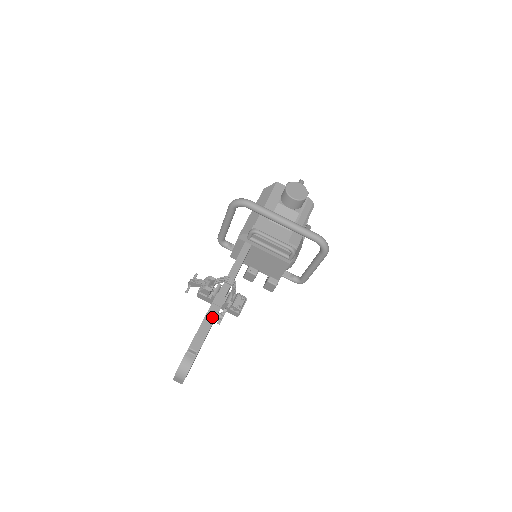
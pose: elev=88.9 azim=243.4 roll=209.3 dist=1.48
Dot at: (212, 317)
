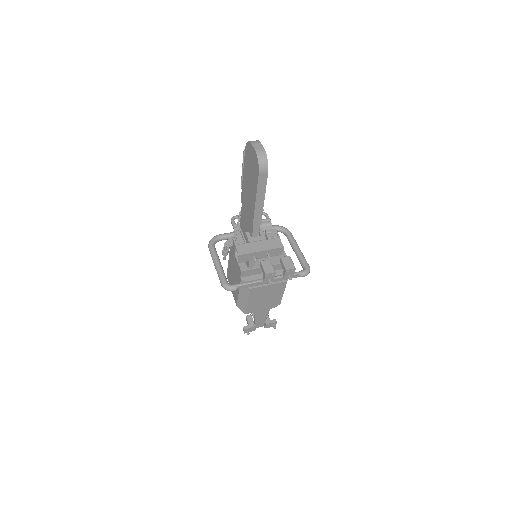
Dot at: occluded
